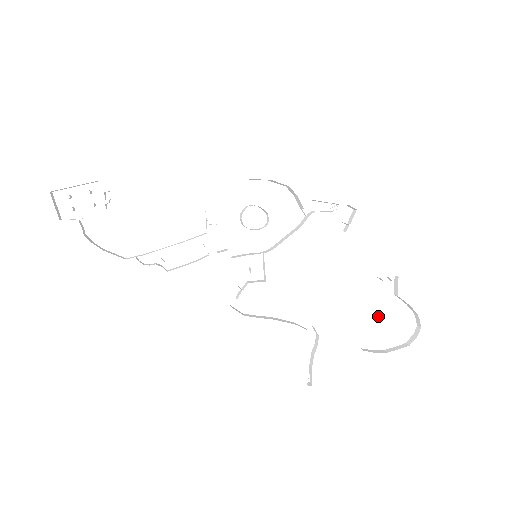
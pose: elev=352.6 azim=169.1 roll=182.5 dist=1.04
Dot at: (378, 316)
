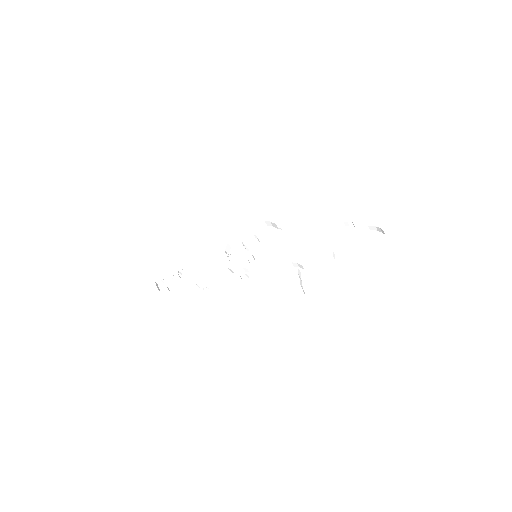
Dot at: (351, 245)
